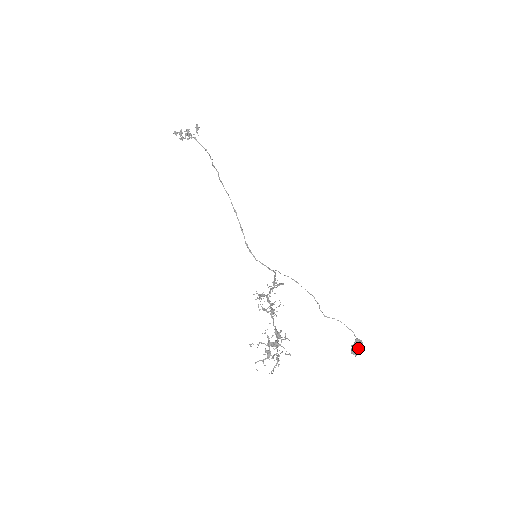
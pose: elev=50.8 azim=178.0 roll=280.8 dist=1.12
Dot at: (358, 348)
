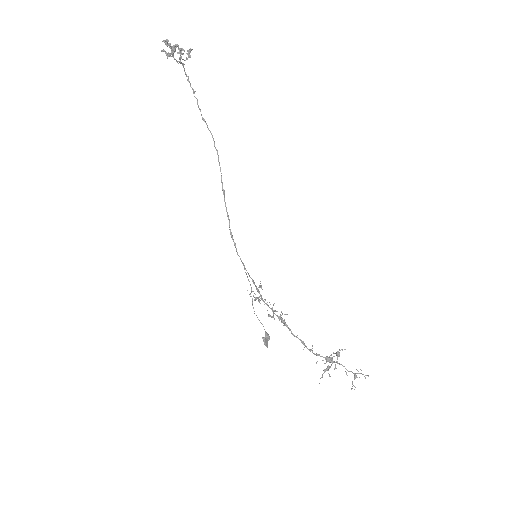
Dot at: (267, 340)
